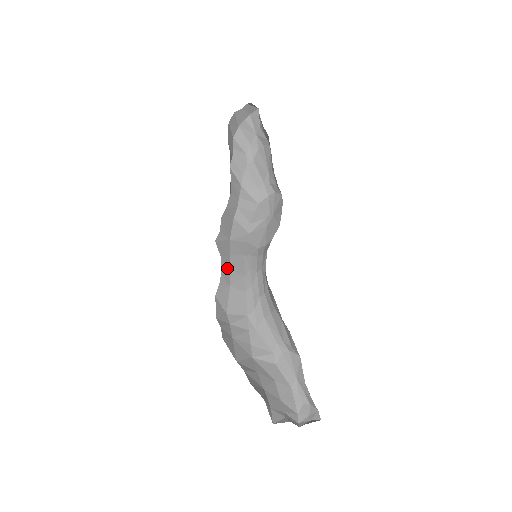
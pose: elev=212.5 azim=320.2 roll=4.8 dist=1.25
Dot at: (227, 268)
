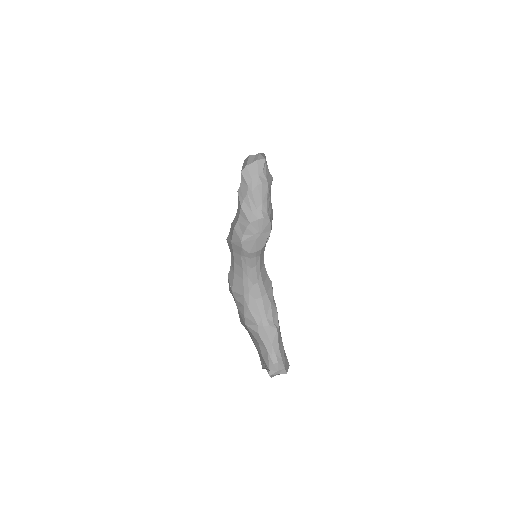
Dot at: (233, 260)
